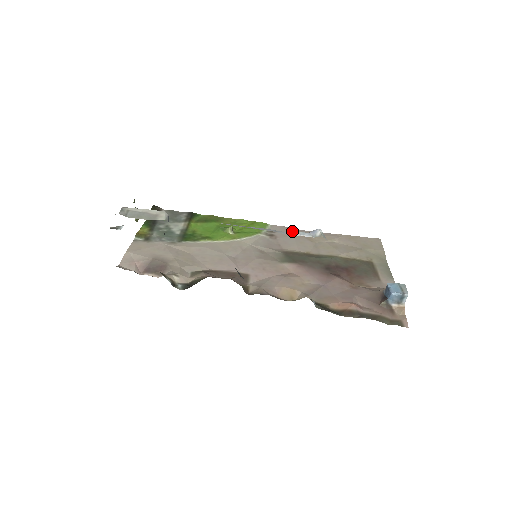
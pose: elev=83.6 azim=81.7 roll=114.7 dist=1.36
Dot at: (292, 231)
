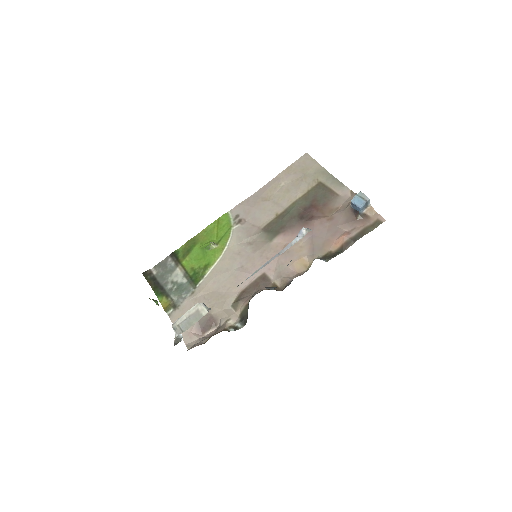
Dot at: (248, 203)
